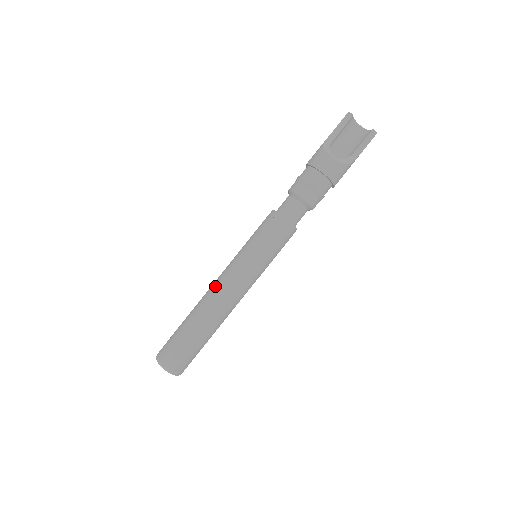
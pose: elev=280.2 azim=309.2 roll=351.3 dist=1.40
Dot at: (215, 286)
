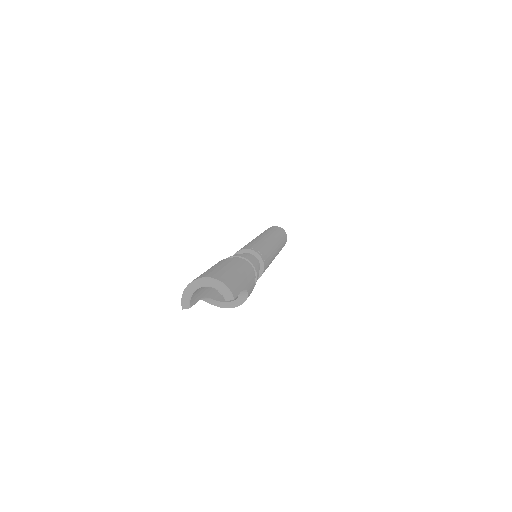
Dot at: occluded
